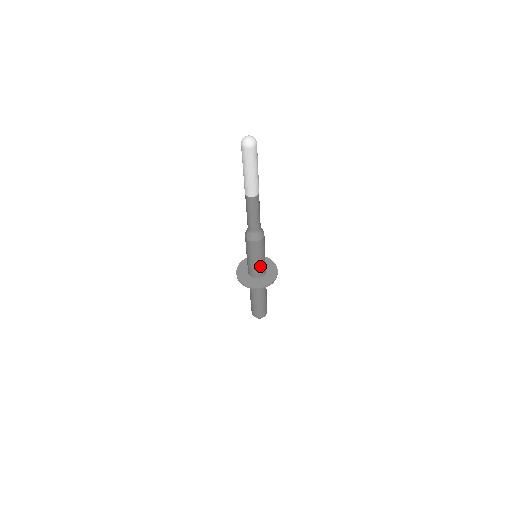
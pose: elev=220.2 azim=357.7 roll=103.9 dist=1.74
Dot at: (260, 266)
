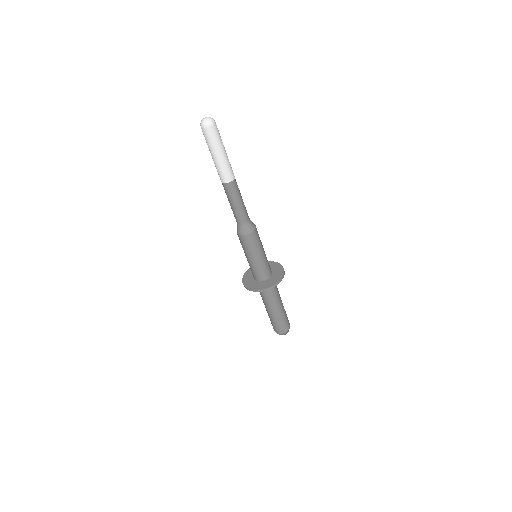
Dot at: (266, 261)
